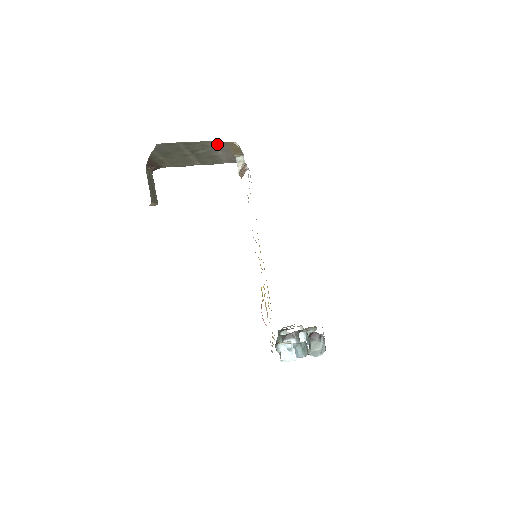
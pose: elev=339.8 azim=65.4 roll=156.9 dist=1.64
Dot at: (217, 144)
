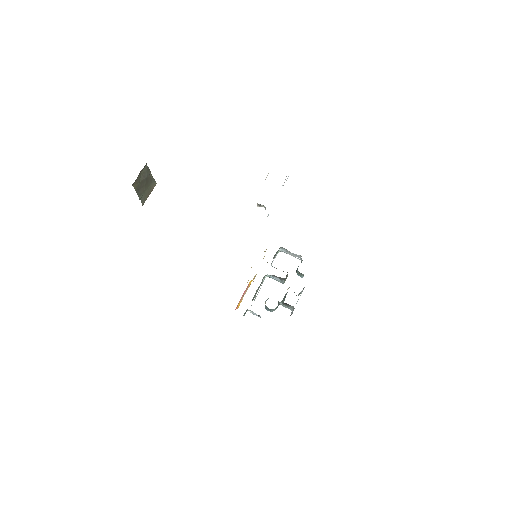
Dot at: occluded
